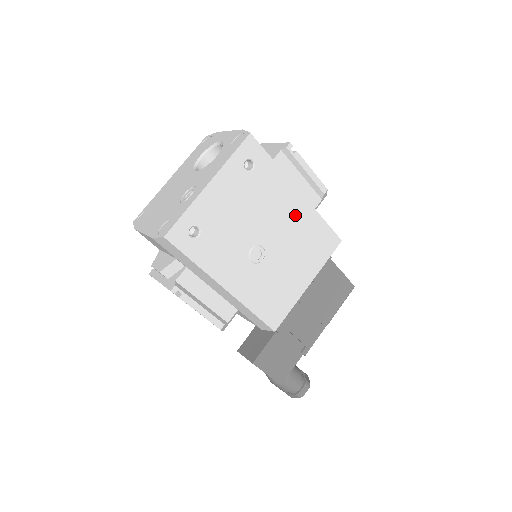
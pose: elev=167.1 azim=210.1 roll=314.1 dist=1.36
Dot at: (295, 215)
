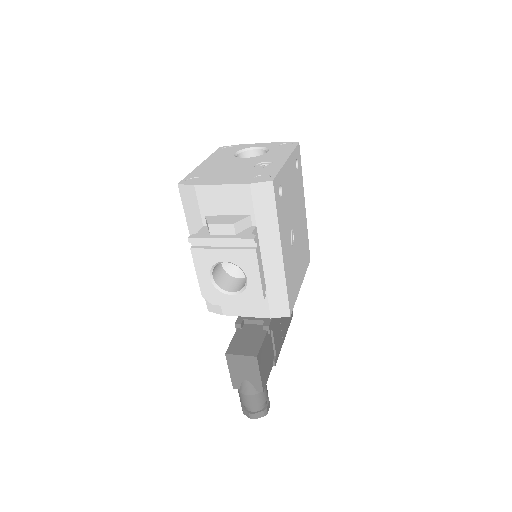
Dot at: (303, 221)
